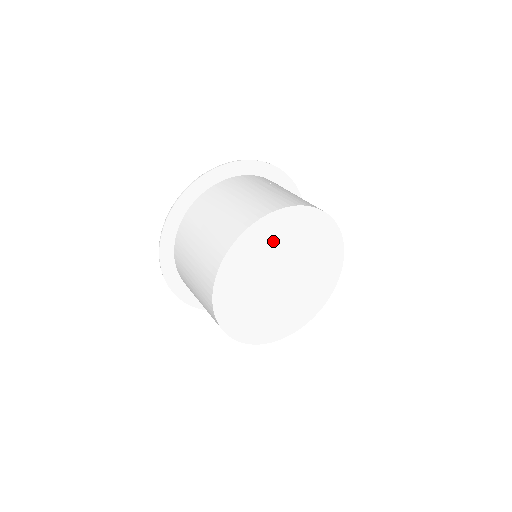
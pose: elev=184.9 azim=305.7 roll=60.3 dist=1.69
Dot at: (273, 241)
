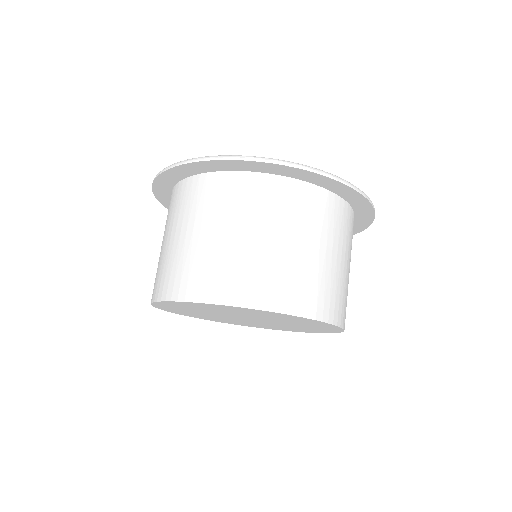
Dot at: (200, 308)
